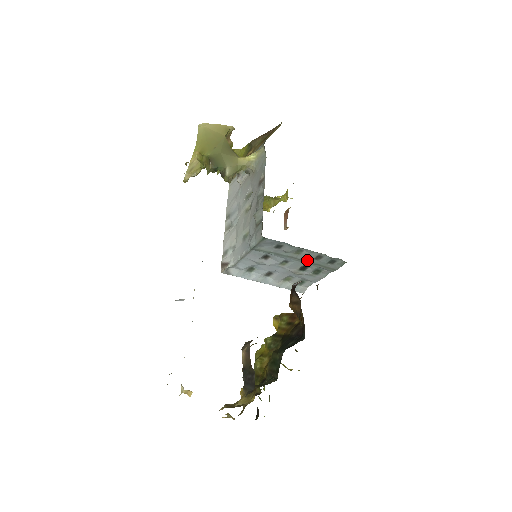
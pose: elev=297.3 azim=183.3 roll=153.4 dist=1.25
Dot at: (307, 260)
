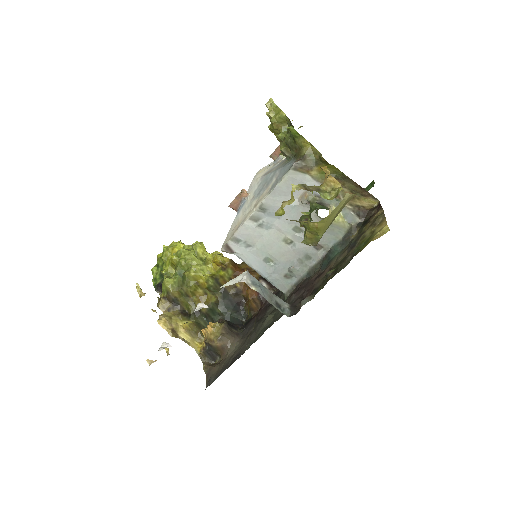
Dot at: occluded
